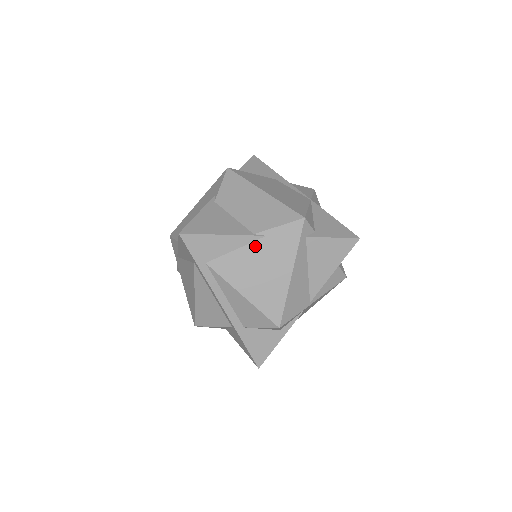
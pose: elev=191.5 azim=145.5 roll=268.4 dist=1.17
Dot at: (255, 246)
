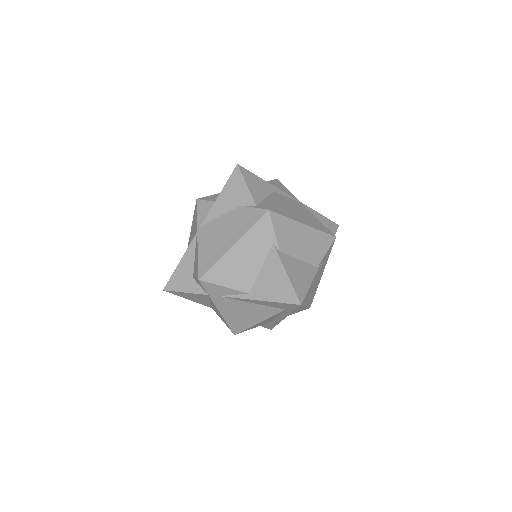
Dot at: (316, 274)
